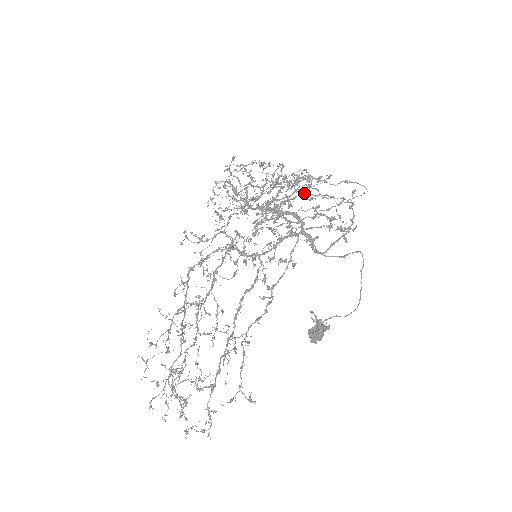
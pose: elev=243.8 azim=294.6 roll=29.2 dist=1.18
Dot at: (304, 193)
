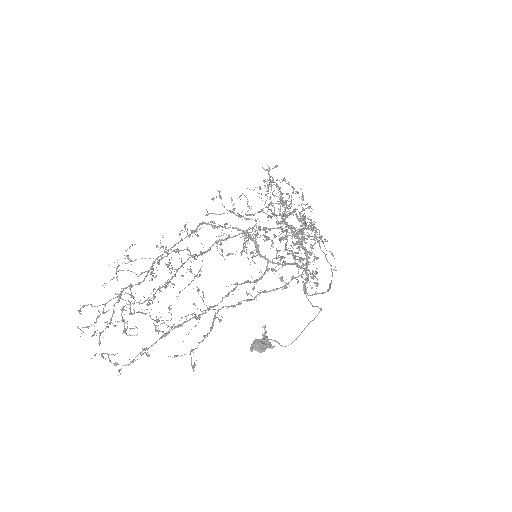
Dot at: (317, 242)
